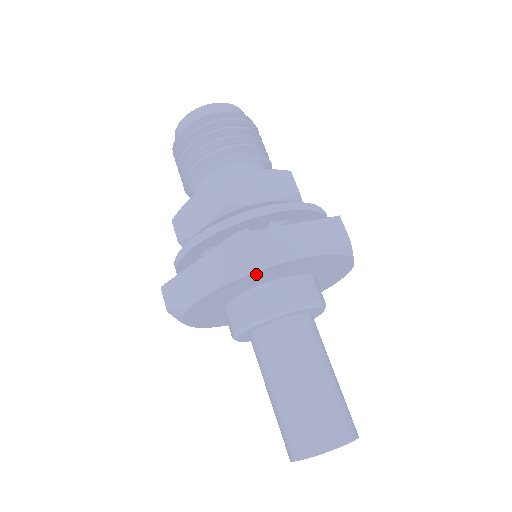
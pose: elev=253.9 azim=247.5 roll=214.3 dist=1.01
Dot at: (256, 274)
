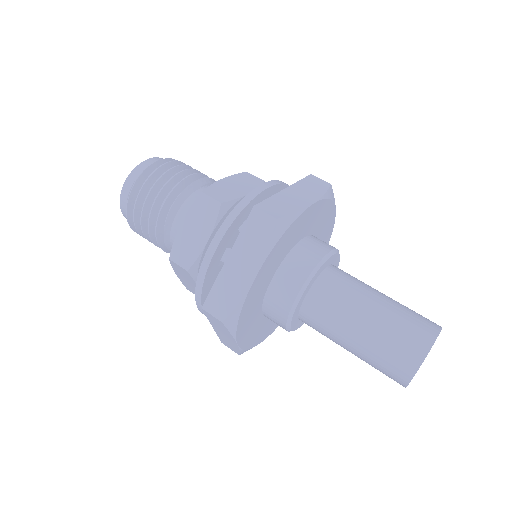
Dot at: (288, 232)
